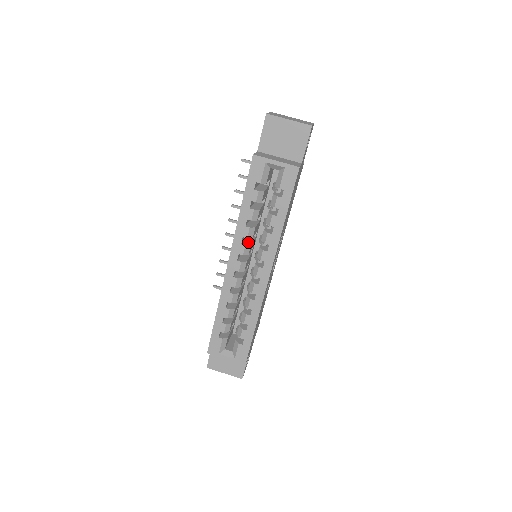
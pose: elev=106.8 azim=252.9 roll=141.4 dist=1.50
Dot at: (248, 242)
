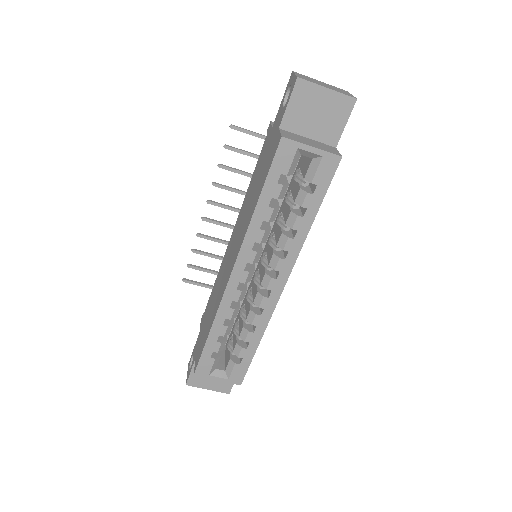
Dot at: (258, 246)
